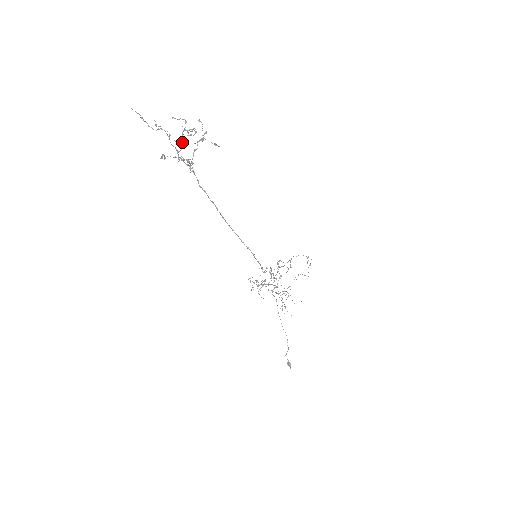
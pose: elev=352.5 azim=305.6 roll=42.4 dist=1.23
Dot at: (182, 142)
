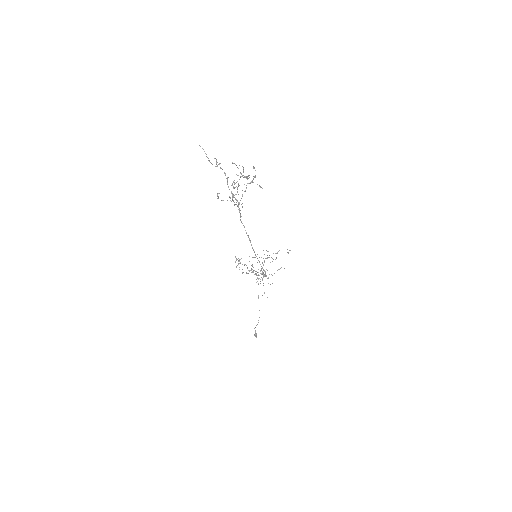
Dot at: occluded
